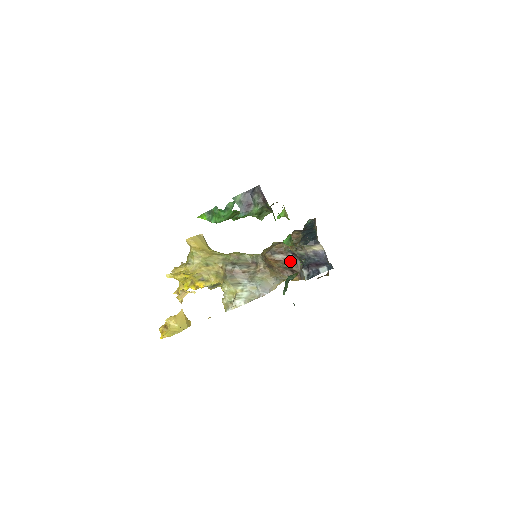
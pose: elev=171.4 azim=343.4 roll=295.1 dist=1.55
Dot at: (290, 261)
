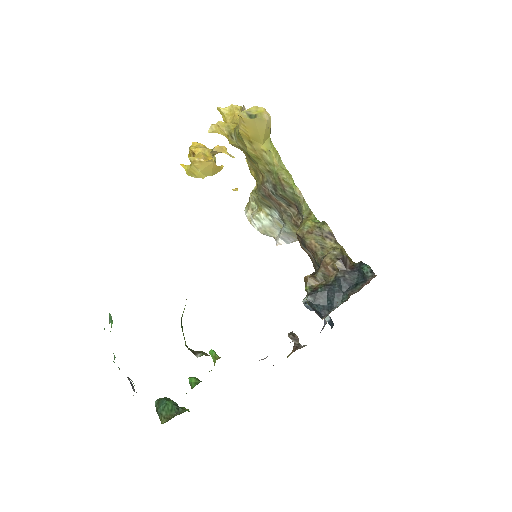
Dot at: (315, 265)
